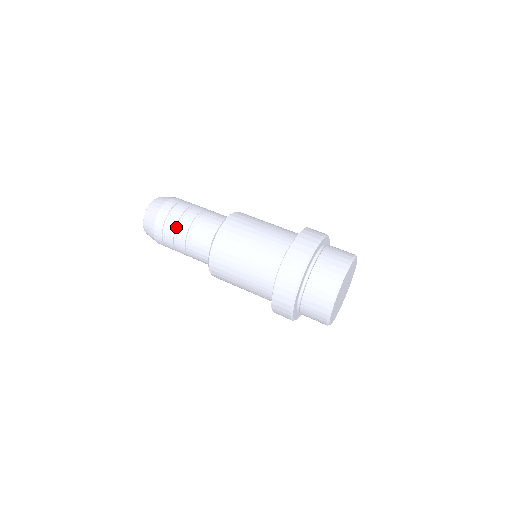
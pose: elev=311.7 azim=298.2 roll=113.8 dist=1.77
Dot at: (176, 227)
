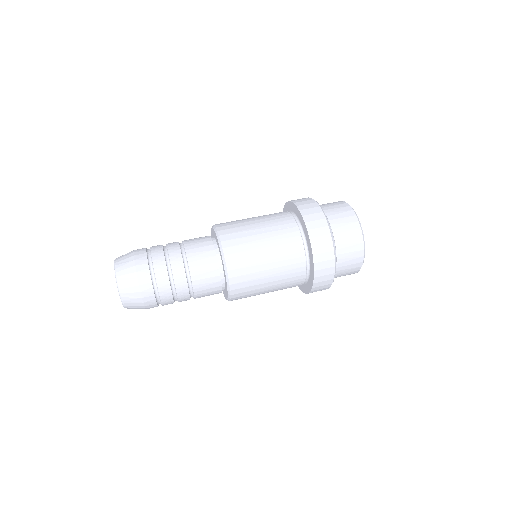
Dot at: (166, 266)
